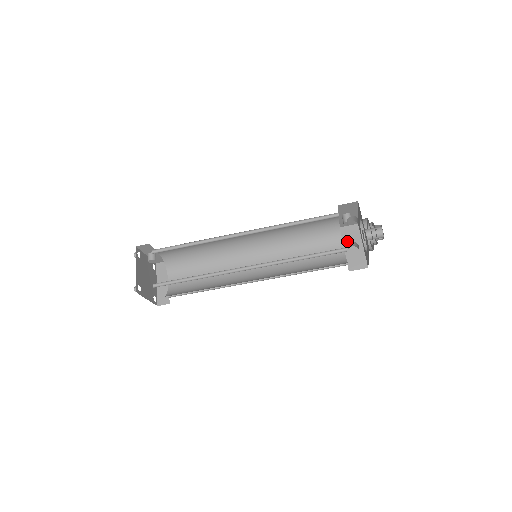
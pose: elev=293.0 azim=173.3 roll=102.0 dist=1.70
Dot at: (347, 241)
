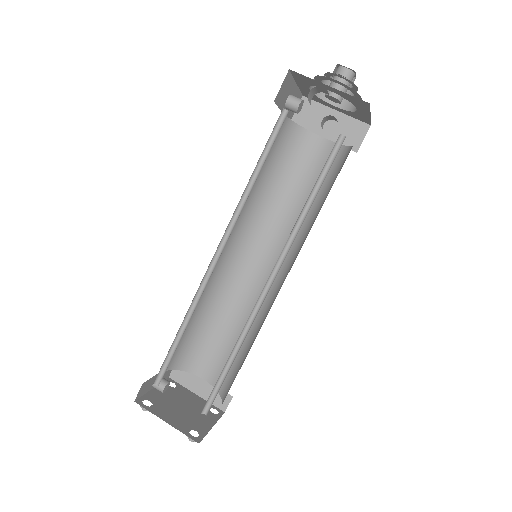
Dot at: (315, 126)
